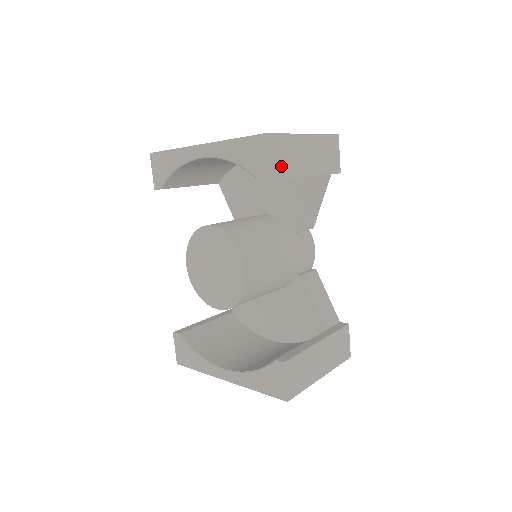
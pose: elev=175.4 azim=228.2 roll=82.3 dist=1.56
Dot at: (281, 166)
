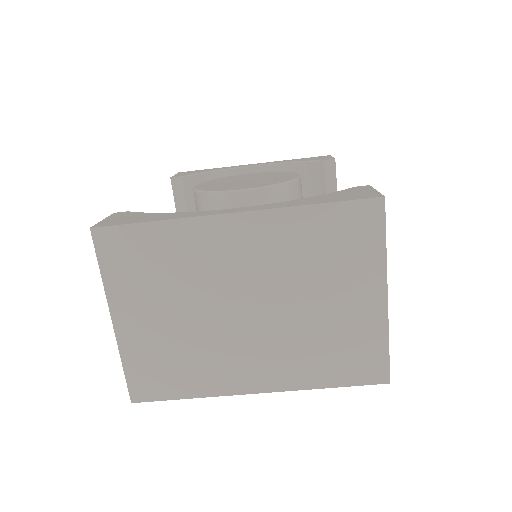
Dot at: occluded
